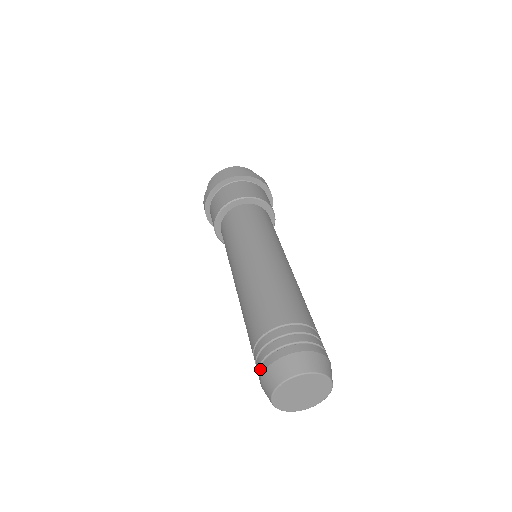
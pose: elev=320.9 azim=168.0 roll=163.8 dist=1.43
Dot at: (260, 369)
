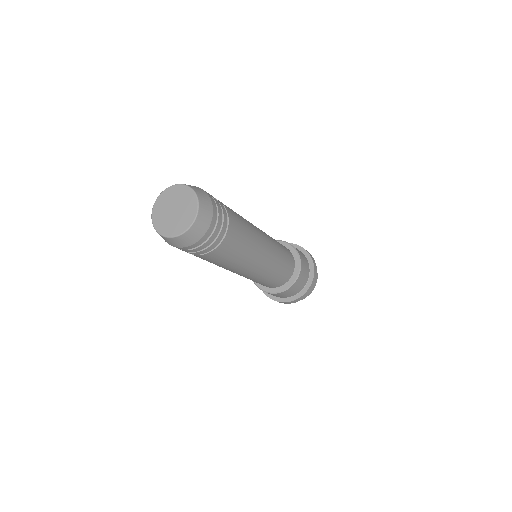
Dot at: occluded
